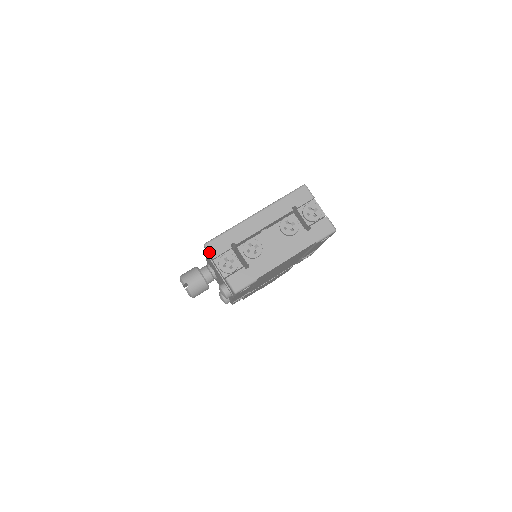
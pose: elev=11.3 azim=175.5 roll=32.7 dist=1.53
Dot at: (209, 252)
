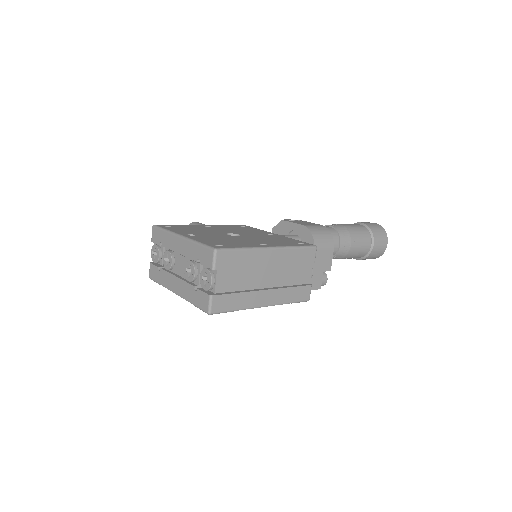
Dot at: (152, 234)
